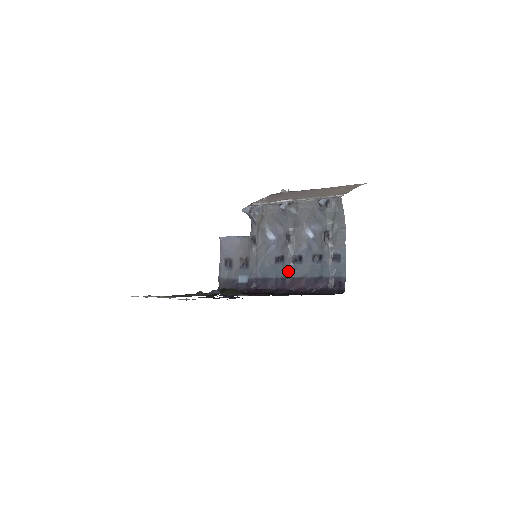
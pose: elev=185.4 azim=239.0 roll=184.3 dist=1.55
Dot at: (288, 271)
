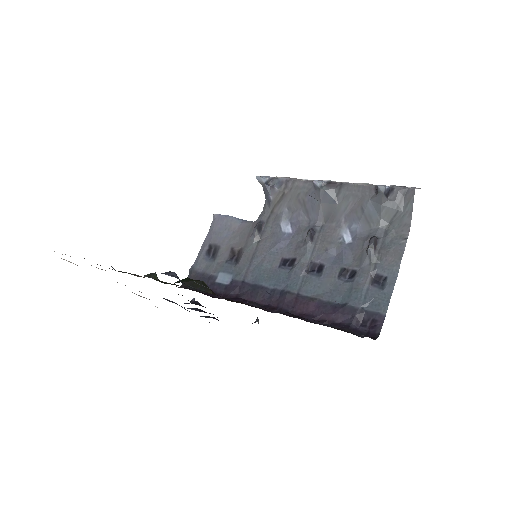
Dot at: (295, 282)
